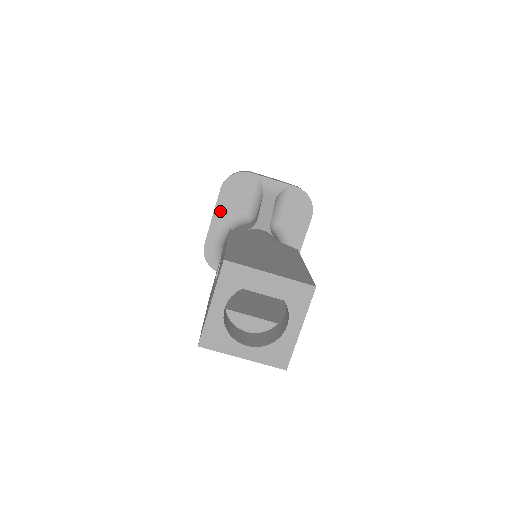
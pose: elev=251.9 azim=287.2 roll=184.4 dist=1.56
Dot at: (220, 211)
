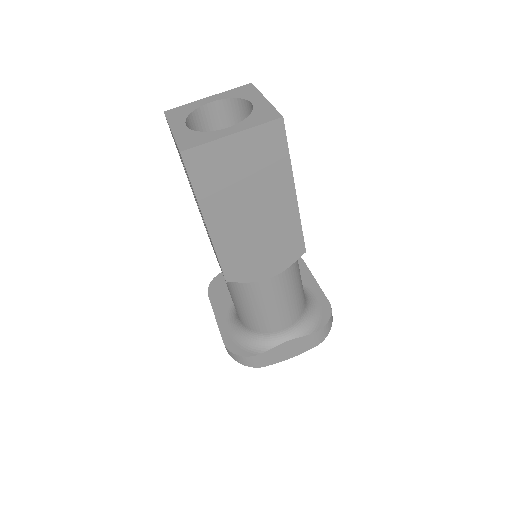
Dot at: (219, 309)
